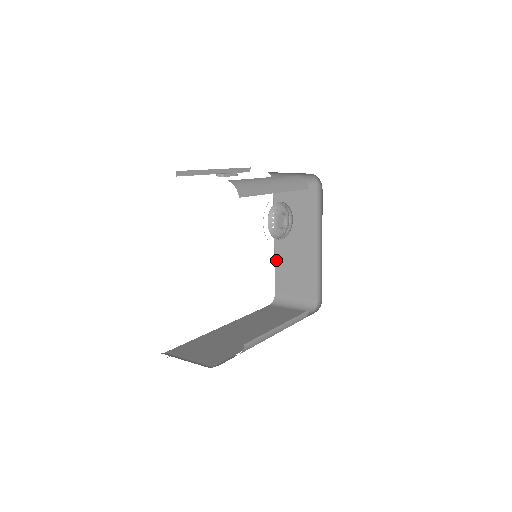
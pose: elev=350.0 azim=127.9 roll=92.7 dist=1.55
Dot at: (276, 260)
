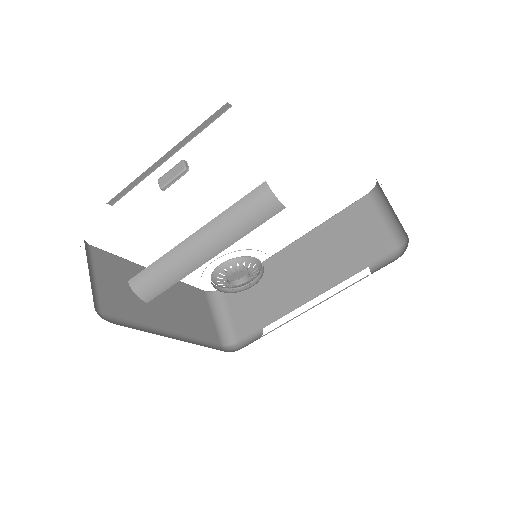
Dot at: occluded
